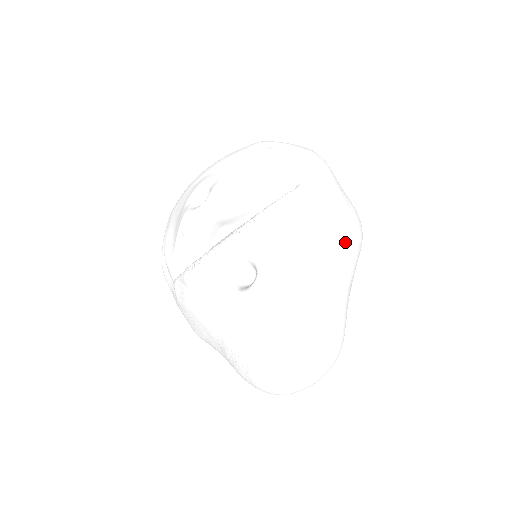
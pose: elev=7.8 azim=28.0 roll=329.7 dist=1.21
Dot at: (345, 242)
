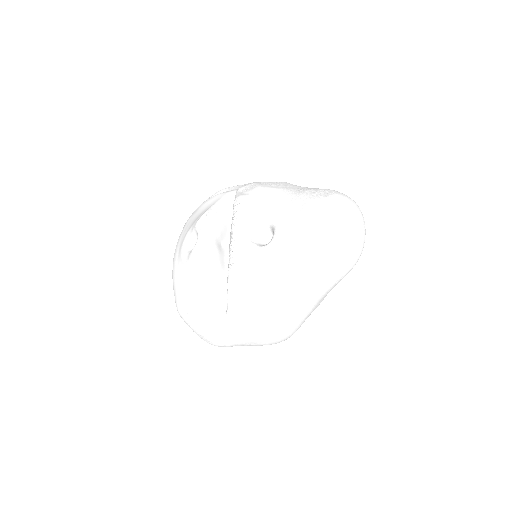
Dot at: (289, 183)
